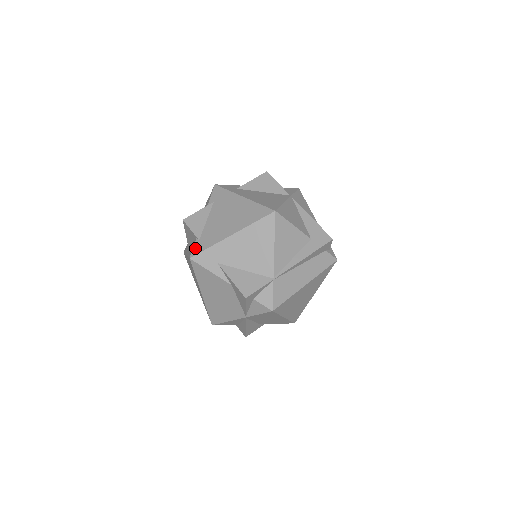
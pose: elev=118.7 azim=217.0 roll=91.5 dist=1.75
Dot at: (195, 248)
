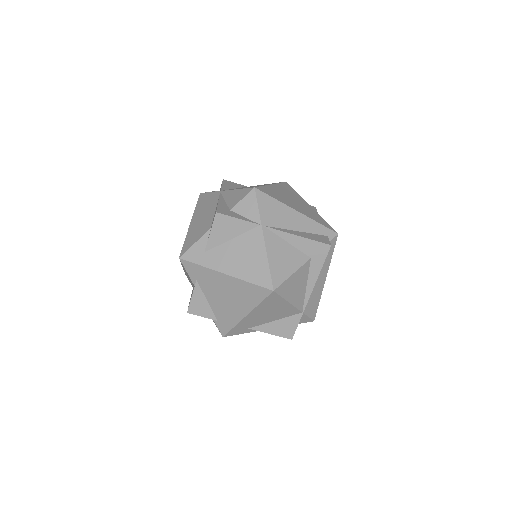
Dot at: (220, 328)
